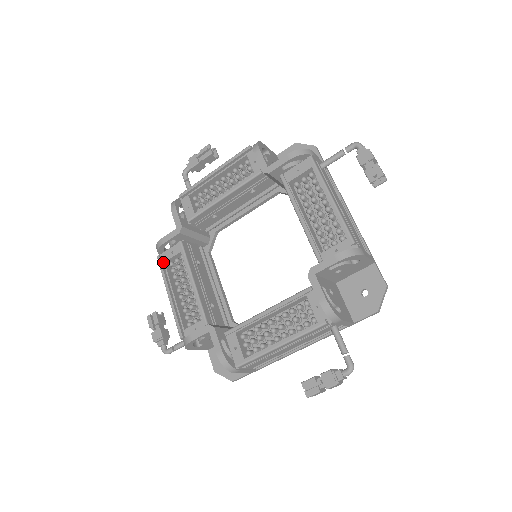
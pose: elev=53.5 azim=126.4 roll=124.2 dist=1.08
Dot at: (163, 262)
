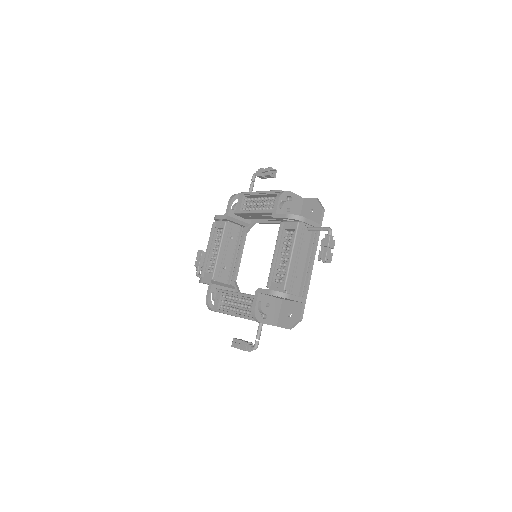
Dot at: (215, 227)
